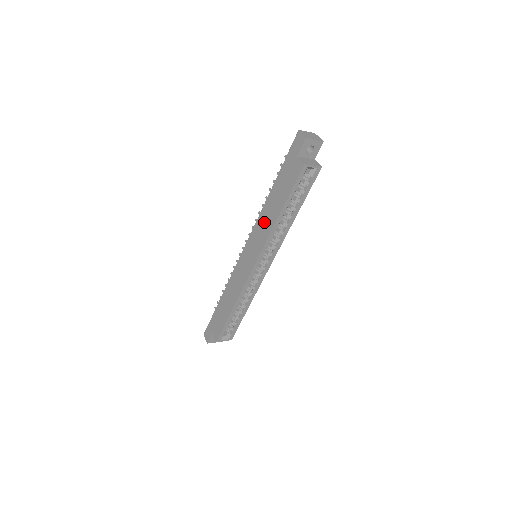
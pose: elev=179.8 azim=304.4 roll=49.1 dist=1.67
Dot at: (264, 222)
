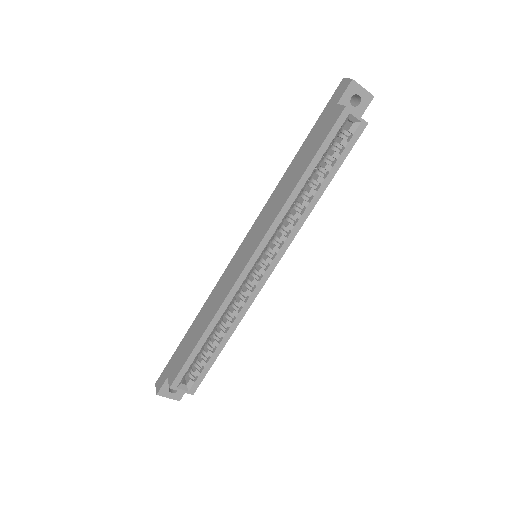
Dot at: (277, 198)
